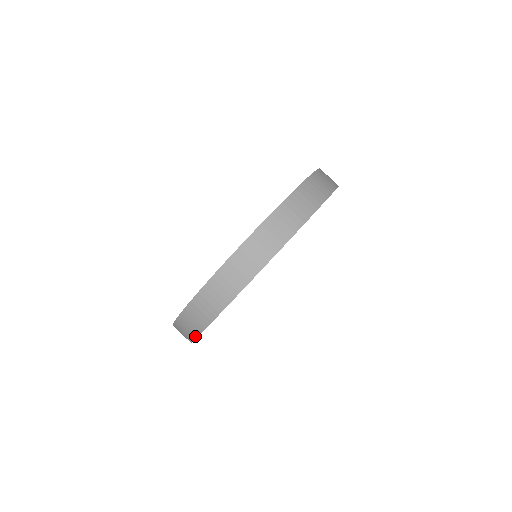
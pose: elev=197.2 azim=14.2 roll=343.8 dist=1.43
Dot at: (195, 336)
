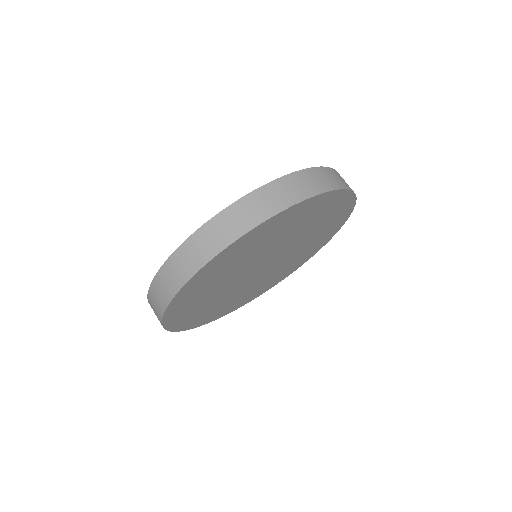
Dot at: (160, 318)
